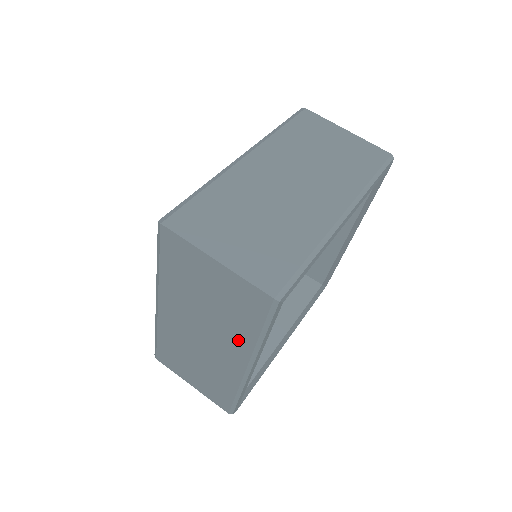
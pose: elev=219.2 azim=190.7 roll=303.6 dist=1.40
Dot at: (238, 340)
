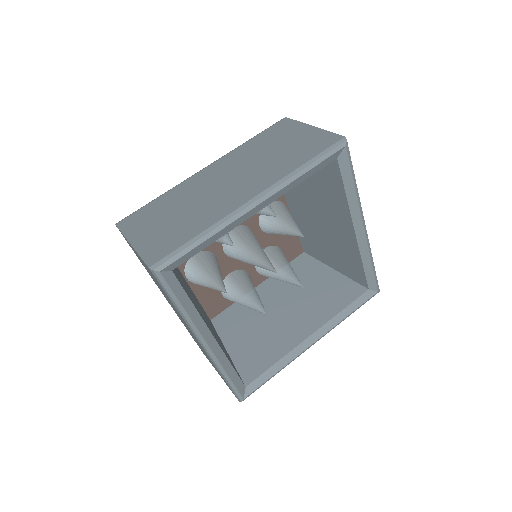
Dot at: occluded
